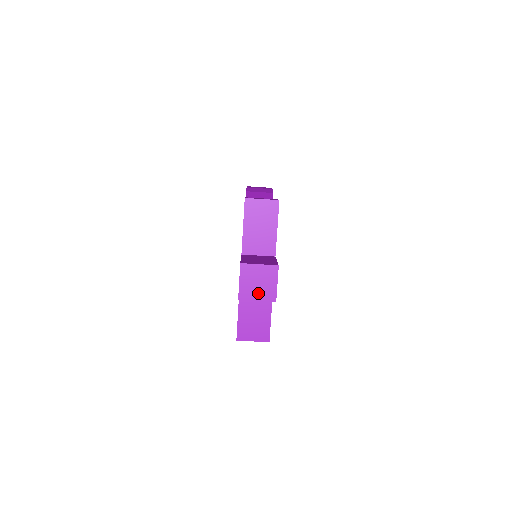
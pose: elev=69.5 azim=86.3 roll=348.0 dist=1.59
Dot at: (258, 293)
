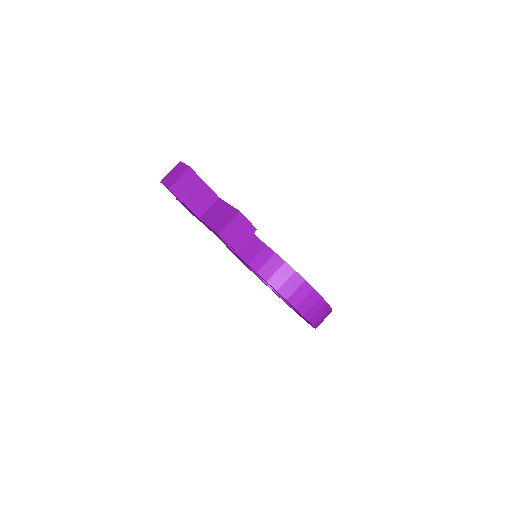
Dot at: (177, 176)
